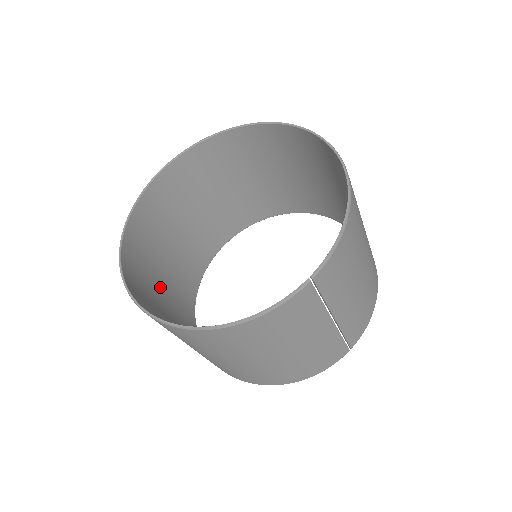
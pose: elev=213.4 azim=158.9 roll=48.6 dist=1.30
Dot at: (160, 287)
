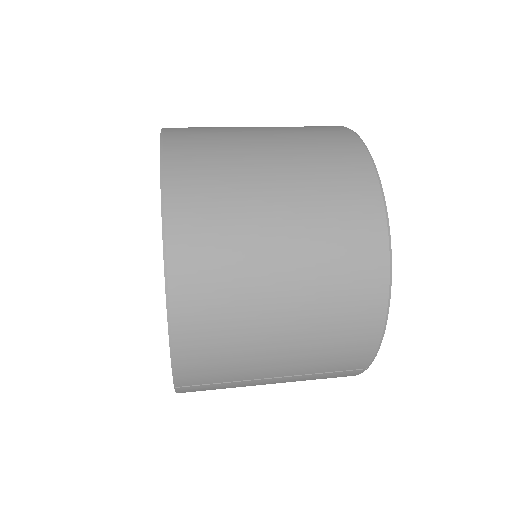
Dot at: occluded
